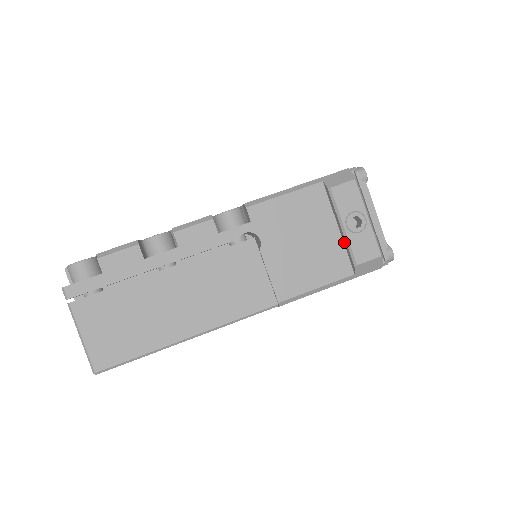
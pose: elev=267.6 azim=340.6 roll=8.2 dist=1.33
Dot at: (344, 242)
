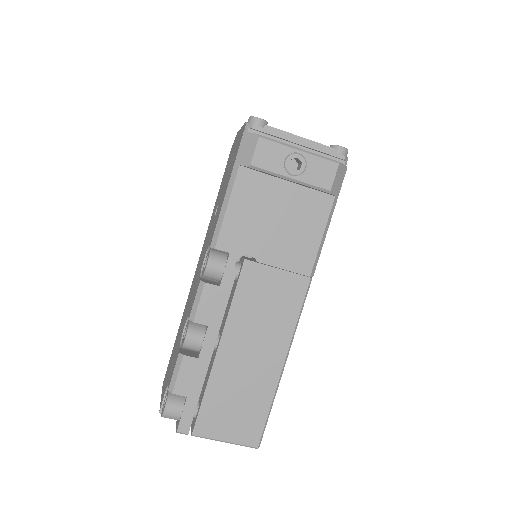
Dot at: (303, 186)
